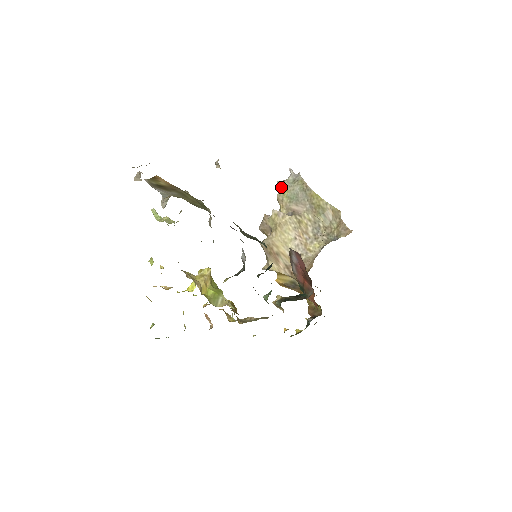
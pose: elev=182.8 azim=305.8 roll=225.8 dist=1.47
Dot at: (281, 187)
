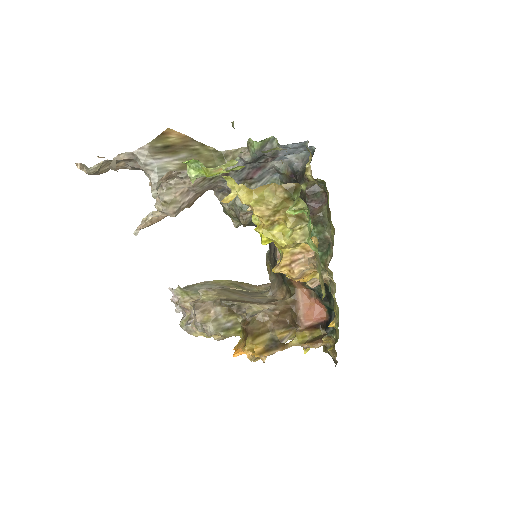
Dot at: (179, 293)
